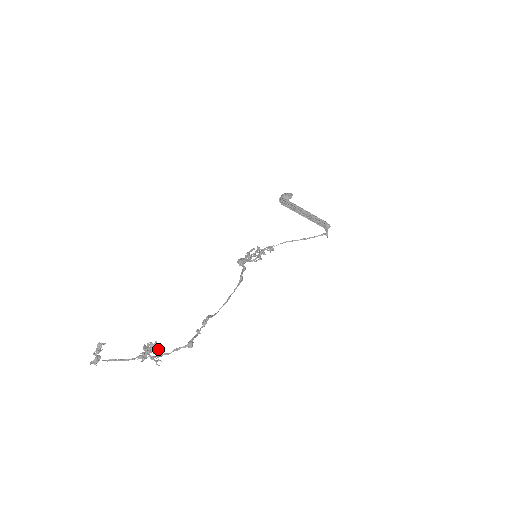
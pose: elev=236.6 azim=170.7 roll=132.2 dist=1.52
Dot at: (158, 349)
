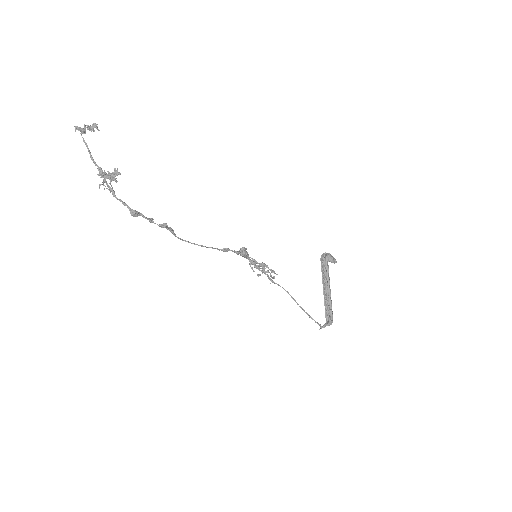
Dot at: occluded
